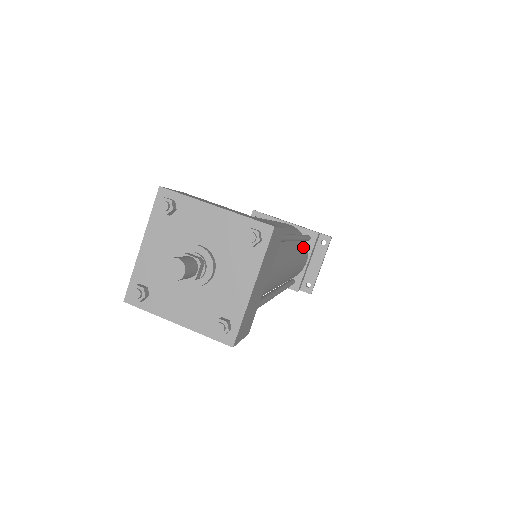
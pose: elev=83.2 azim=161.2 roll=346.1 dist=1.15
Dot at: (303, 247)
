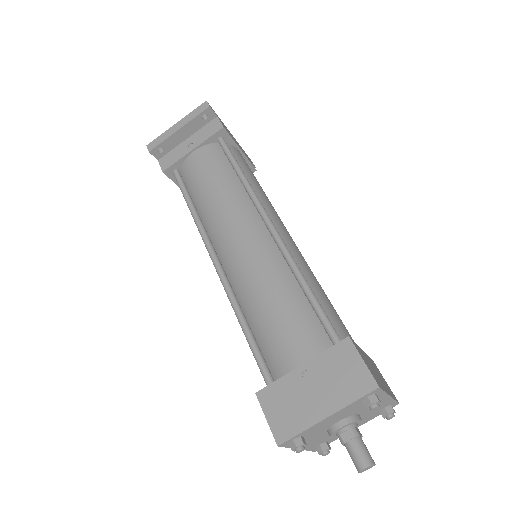
Dot at: occluded
